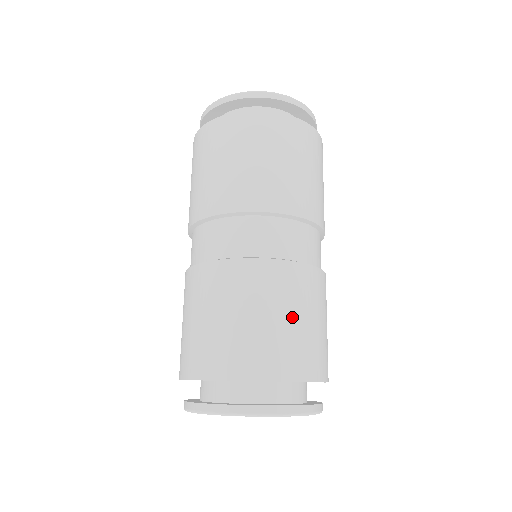
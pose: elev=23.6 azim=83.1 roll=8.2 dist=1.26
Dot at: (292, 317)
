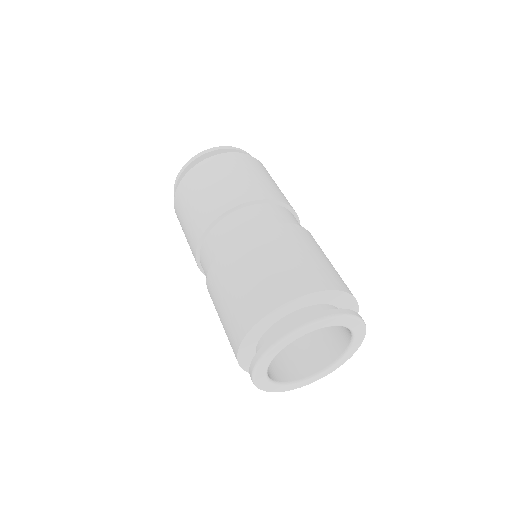
Dot at: occluded
